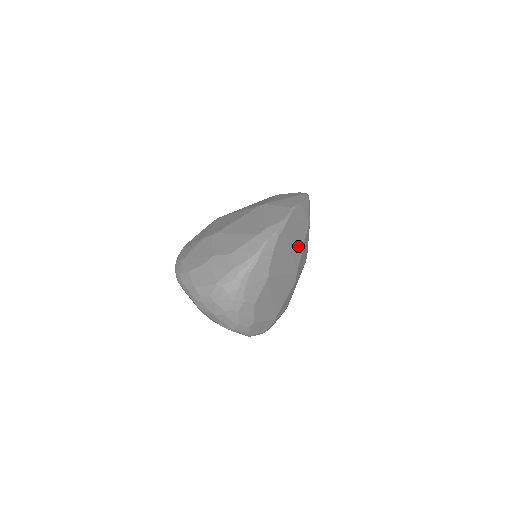
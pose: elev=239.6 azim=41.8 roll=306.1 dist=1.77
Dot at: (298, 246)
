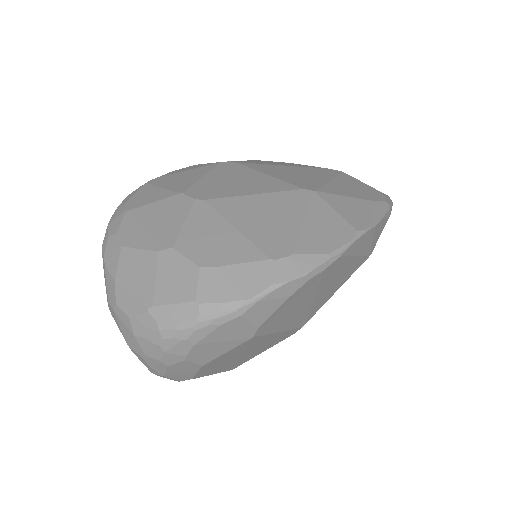
Dot at: (330, 290)
